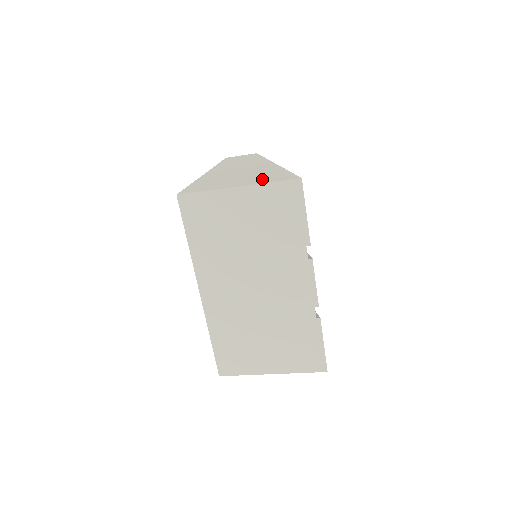
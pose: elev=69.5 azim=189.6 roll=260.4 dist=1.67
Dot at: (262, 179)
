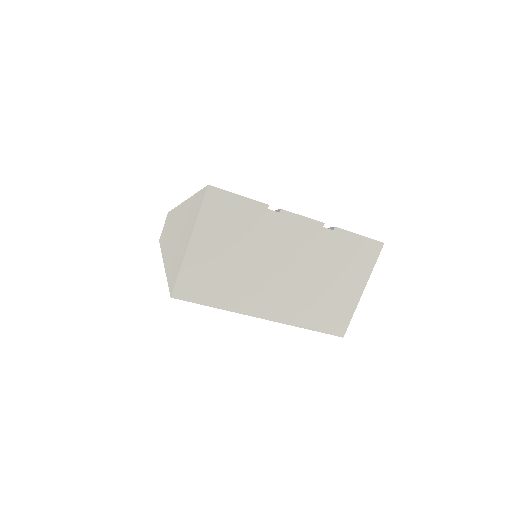
Dot at: (193, 219)
